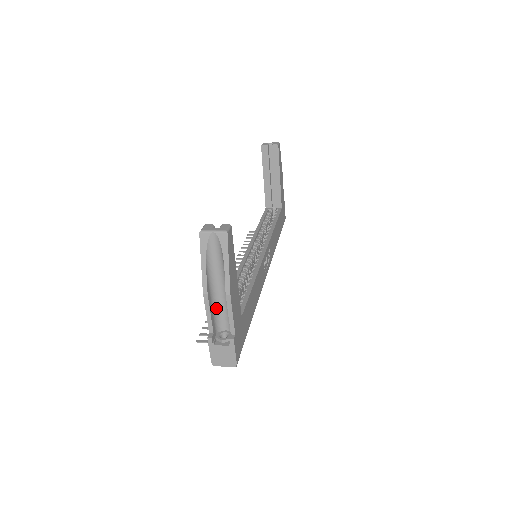
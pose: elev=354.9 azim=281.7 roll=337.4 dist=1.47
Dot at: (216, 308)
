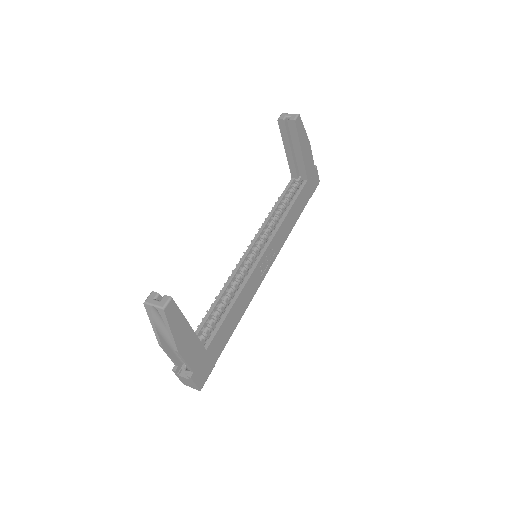
Dot at: occluded
